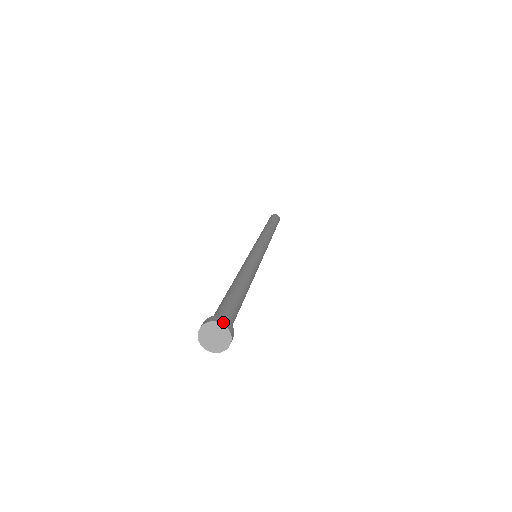
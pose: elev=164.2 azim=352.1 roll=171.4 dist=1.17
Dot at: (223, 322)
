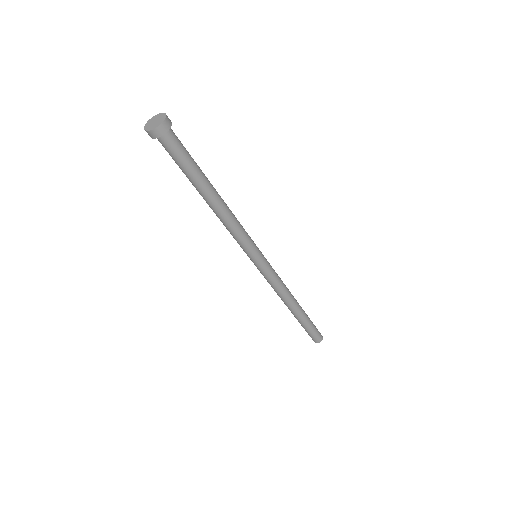
Dot at: (158, 117)
